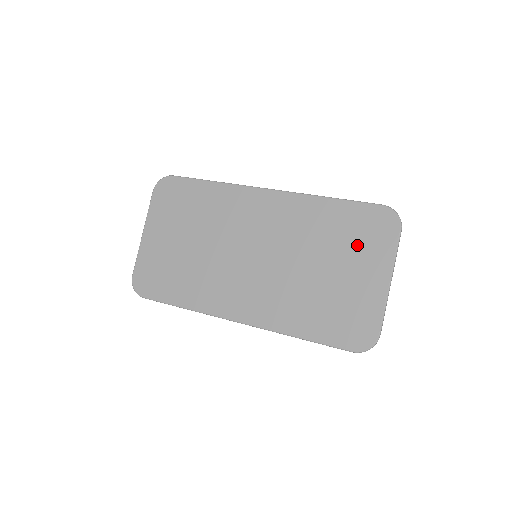
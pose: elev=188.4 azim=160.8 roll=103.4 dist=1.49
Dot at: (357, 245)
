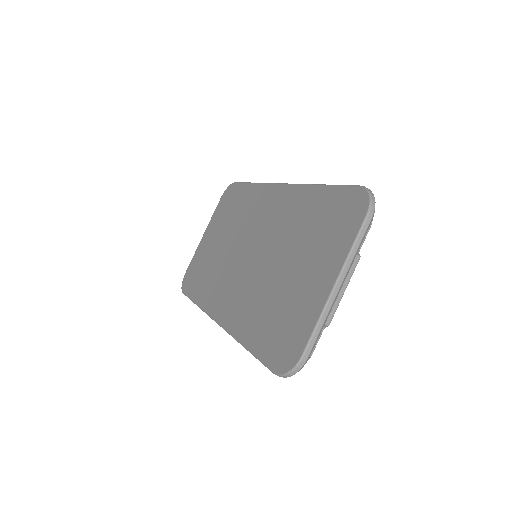
Dot at: (322, 238)
